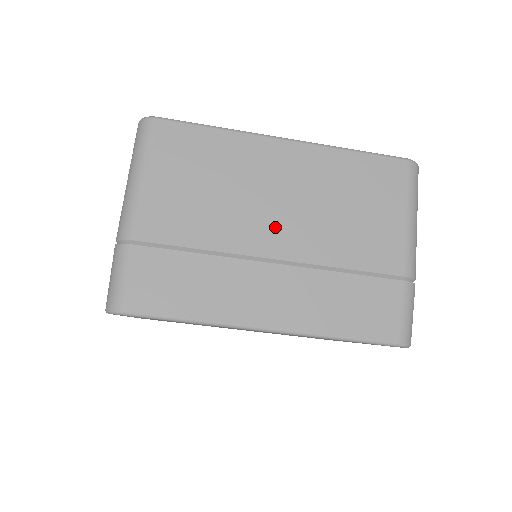
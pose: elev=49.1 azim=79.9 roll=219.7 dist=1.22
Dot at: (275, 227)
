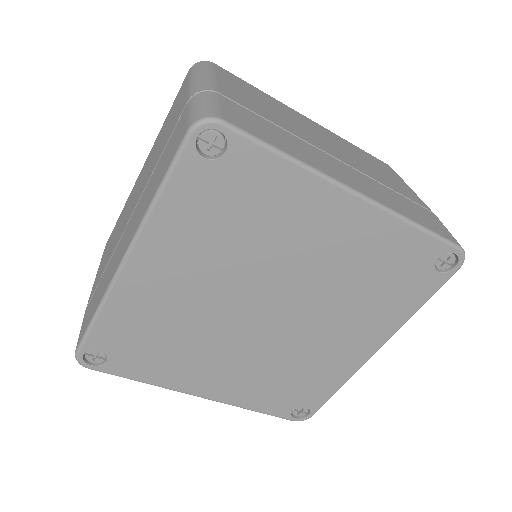
Dot at: (327, 146)
